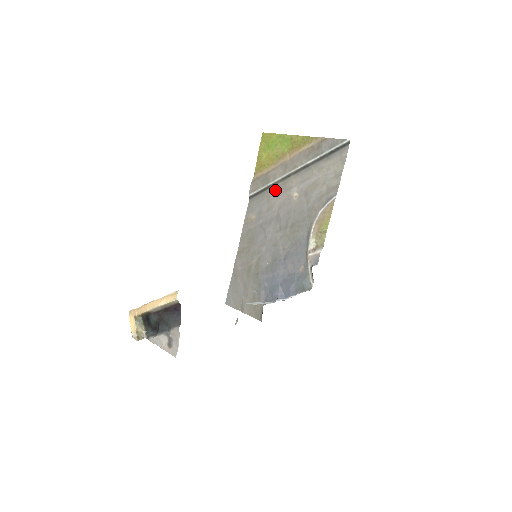
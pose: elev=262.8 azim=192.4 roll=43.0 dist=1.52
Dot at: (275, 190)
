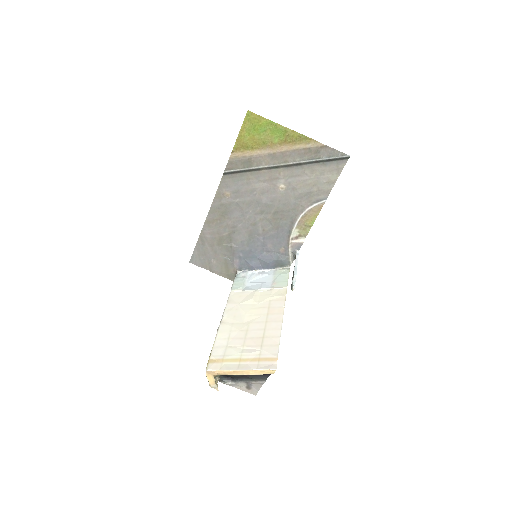
Dot at: (258, 175)
